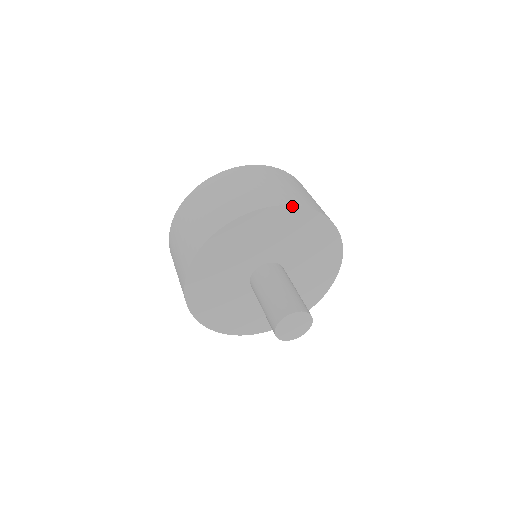
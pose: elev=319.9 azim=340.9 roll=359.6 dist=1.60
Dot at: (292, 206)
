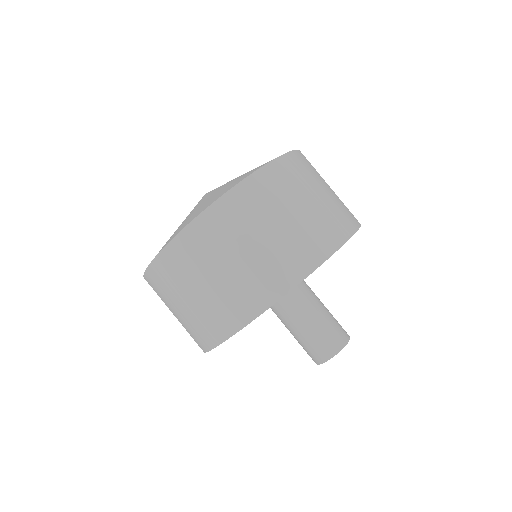
Dot at: (274, 303)
